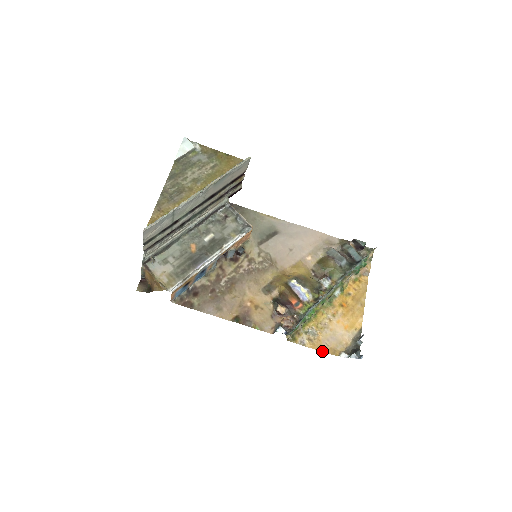
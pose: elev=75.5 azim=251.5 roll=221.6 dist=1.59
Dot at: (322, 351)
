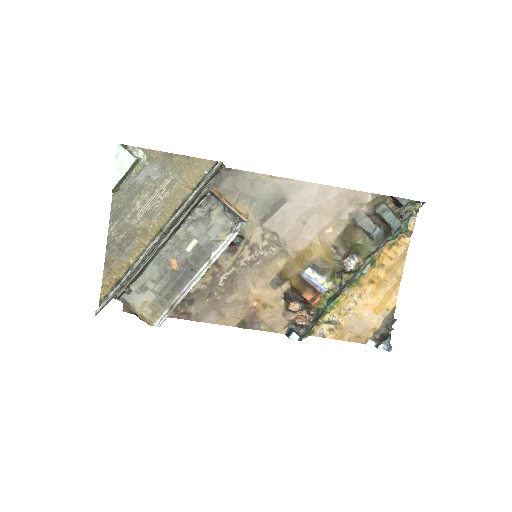
Dot at: (345, 340)
